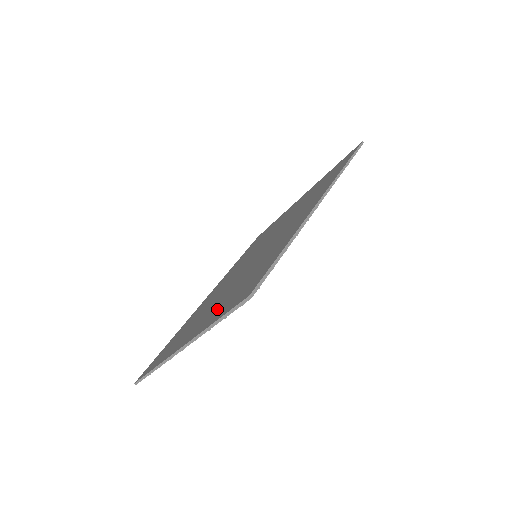
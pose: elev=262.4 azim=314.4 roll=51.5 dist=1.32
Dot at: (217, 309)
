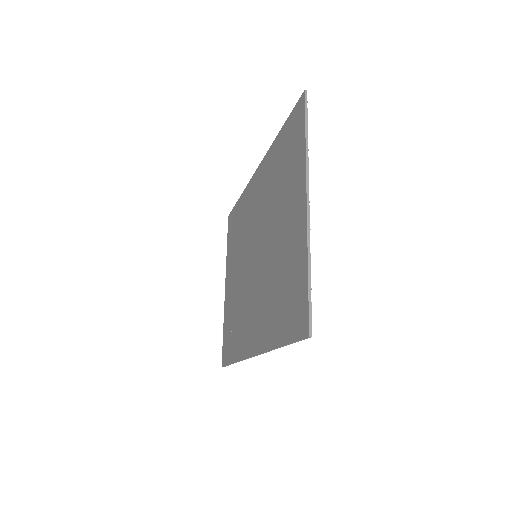
Dot at: (229, 304)
